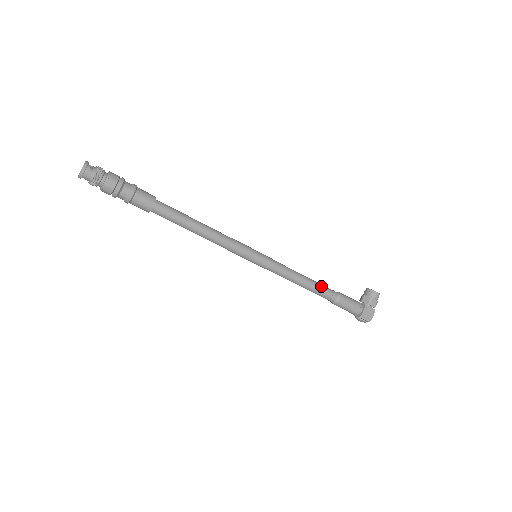
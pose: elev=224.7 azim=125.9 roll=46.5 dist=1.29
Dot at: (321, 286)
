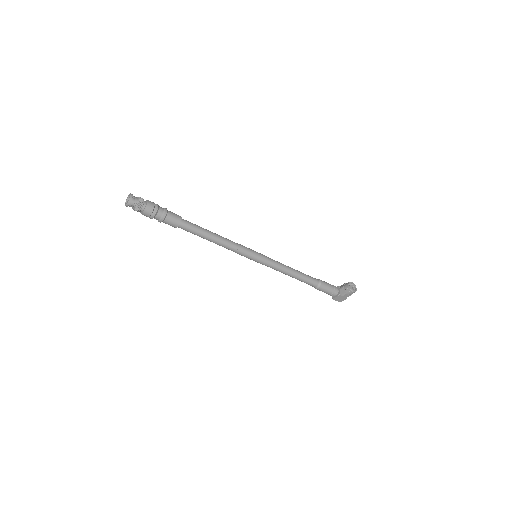
Dot at: (305, 279)
